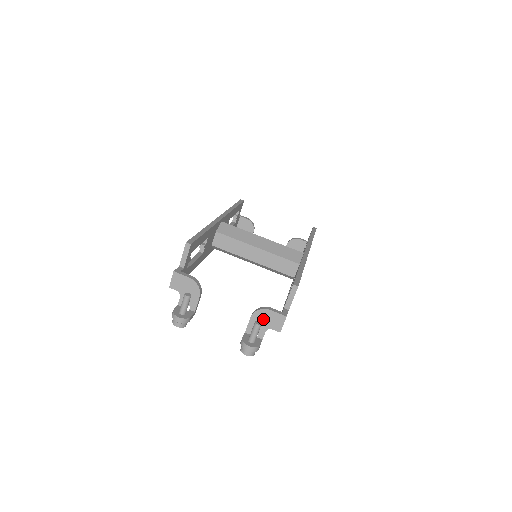
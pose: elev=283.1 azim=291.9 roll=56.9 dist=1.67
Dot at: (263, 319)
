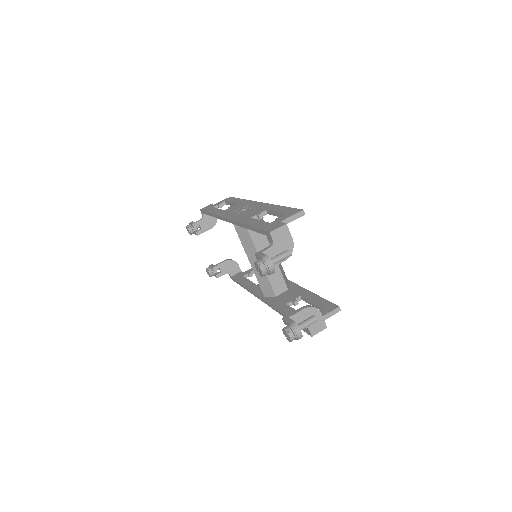
Dot at: occluded
